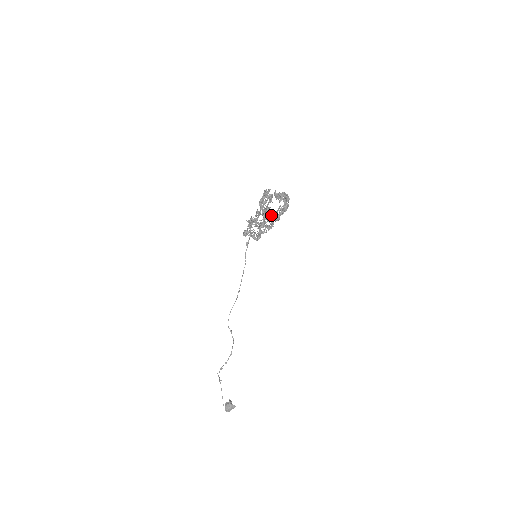
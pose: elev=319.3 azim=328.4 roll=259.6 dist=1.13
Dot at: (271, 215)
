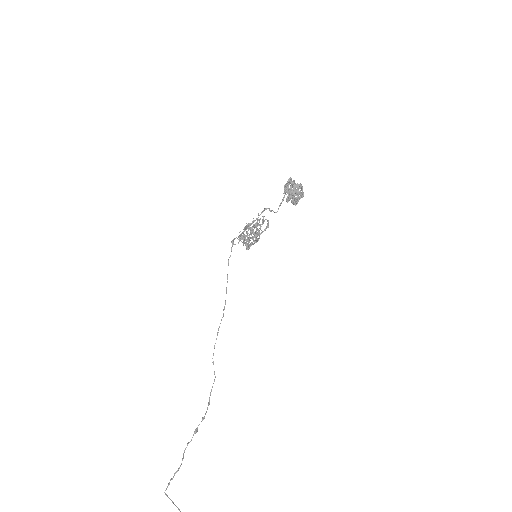
Dot at: (298, 194)
